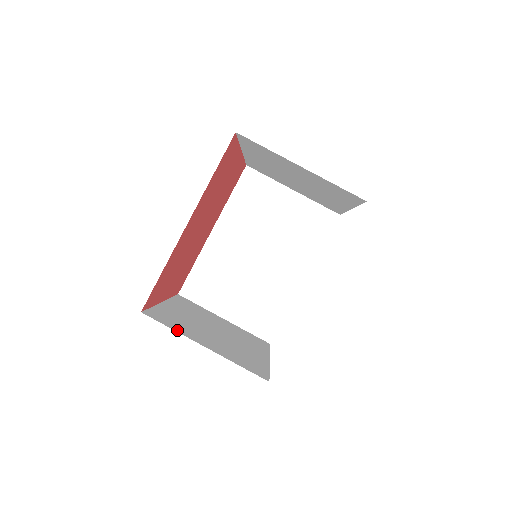
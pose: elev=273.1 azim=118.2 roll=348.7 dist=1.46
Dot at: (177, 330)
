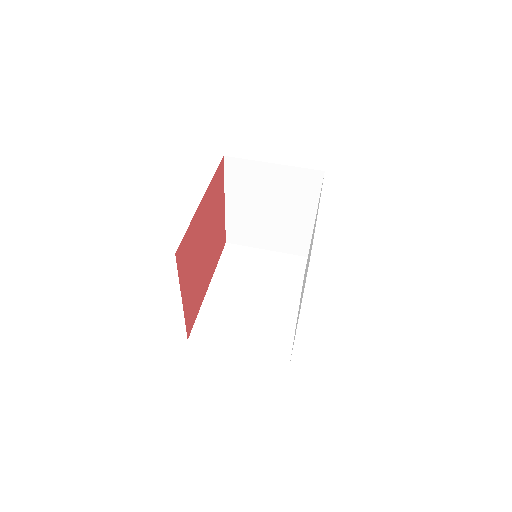
Dot at: occluded
